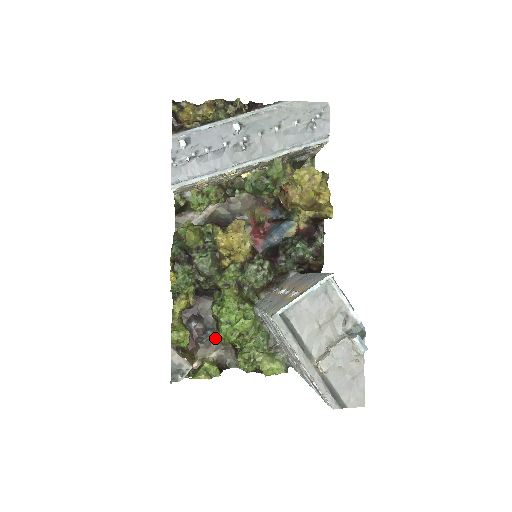
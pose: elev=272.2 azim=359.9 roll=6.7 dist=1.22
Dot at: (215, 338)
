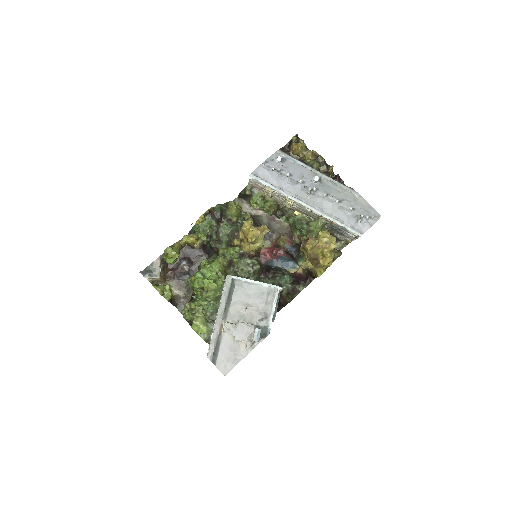
Dot at: (187, 279)
